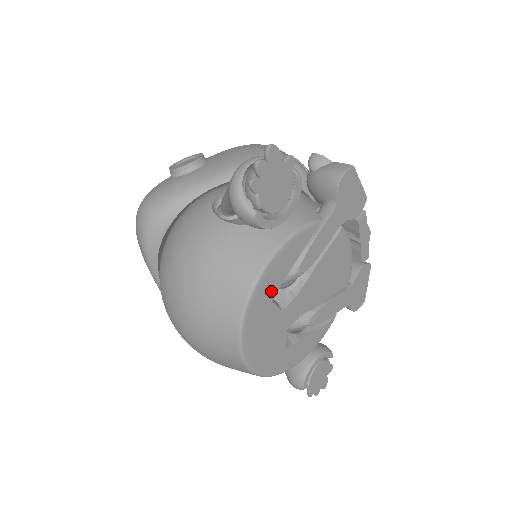
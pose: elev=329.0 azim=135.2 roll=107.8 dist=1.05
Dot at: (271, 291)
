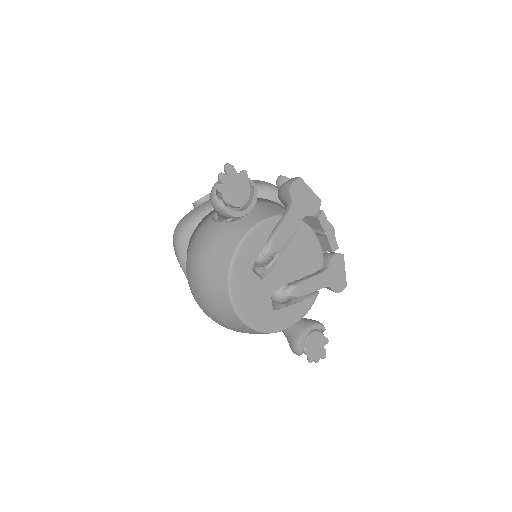
Dot at: (249, 262)
